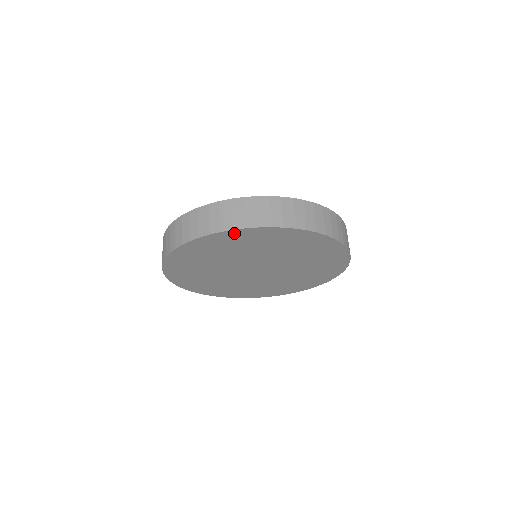
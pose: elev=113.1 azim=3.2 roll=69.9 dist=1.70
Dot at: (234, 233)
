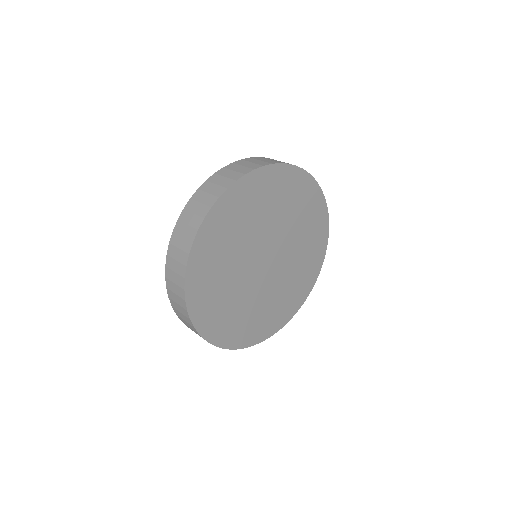
Dot at: (246, 182)
